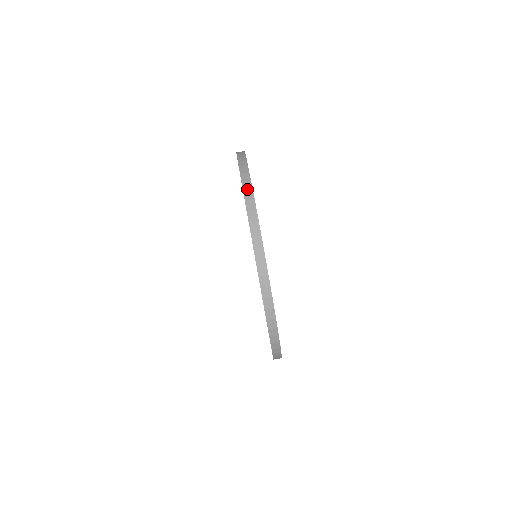
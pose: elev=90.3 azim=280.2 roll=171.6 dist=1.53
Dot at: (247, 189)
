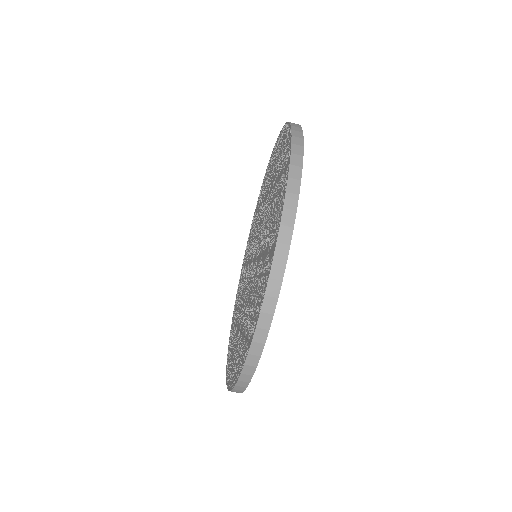
Dot at: (246, 374)
